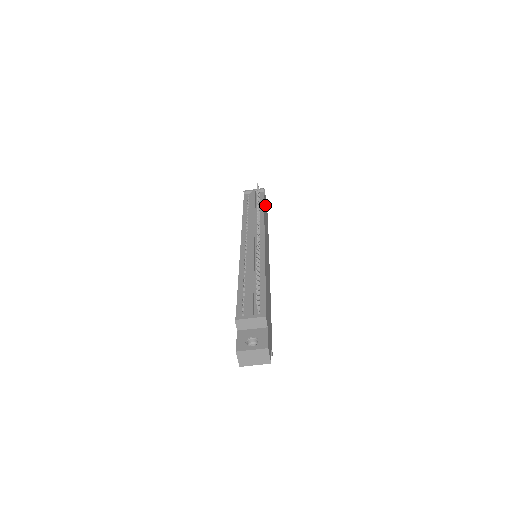
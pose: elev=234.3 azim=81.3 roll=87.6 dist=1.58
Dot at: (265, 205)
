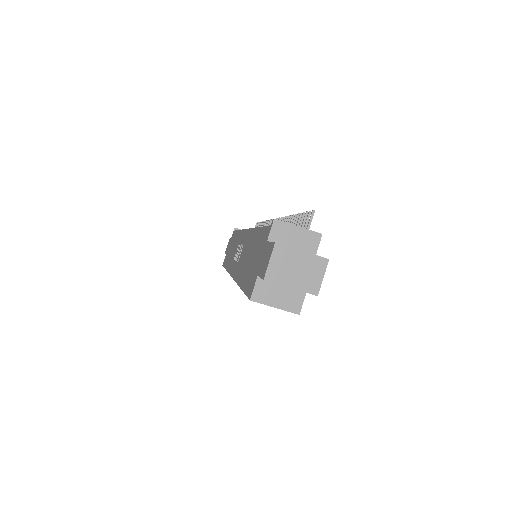
Dot at: occluded
